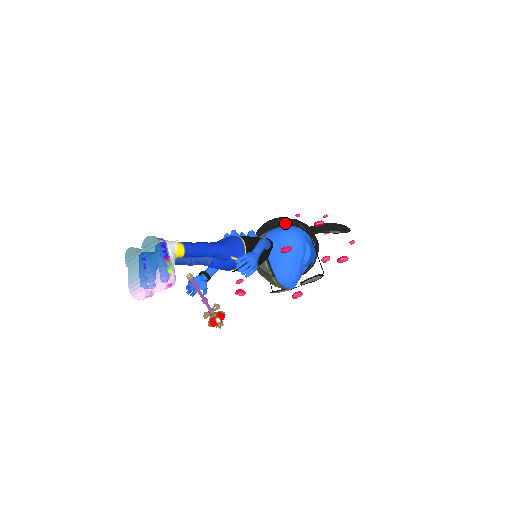
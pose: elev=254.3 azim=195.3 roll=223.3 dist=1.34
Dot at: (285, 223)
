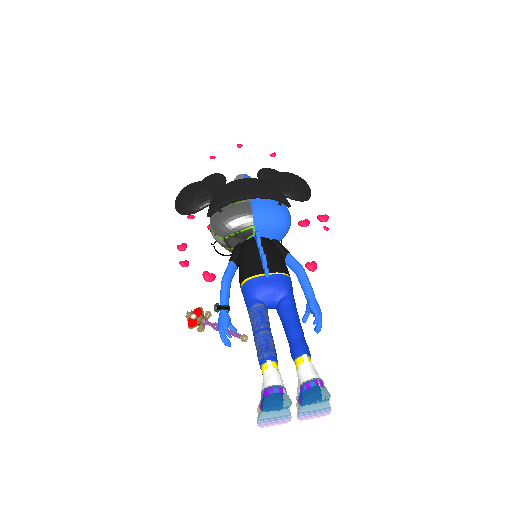
Dot at: occluded
